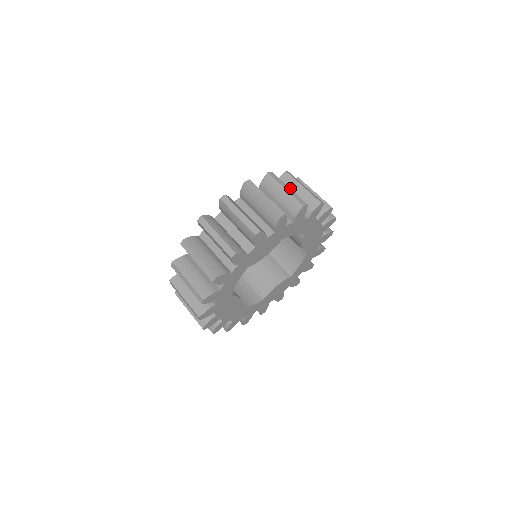
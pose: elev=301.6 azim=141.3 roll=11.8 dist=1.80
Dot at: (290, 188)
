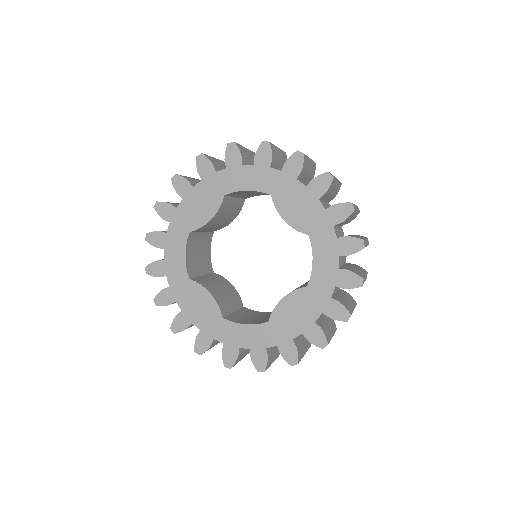
Dot at: occluded
